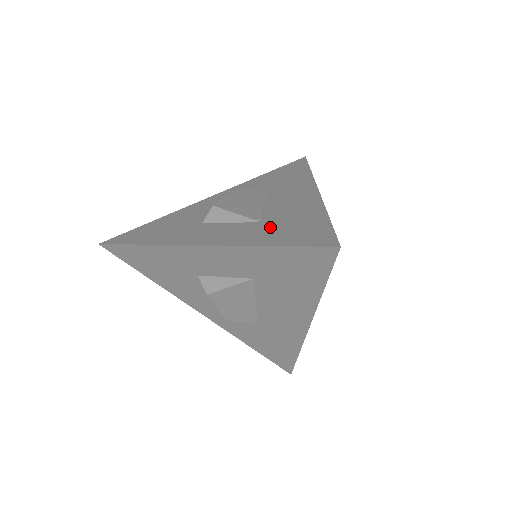
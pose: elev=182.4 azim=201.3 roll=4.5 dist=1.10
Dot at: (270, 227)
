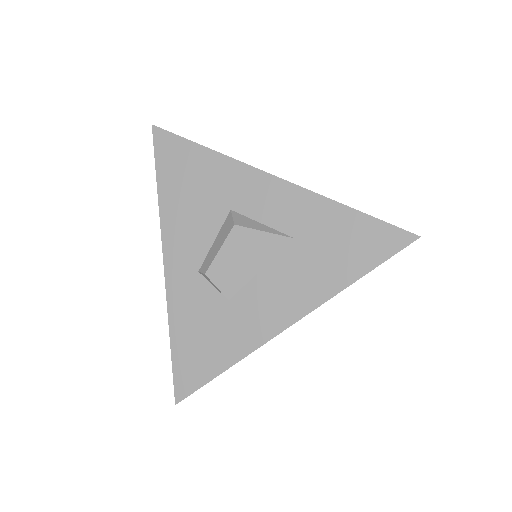
Dot at: occluded
